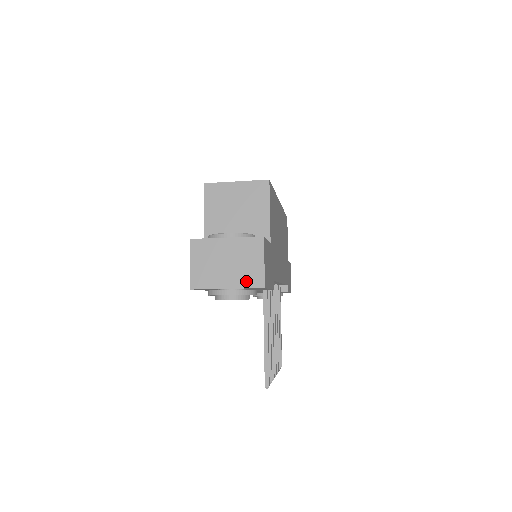
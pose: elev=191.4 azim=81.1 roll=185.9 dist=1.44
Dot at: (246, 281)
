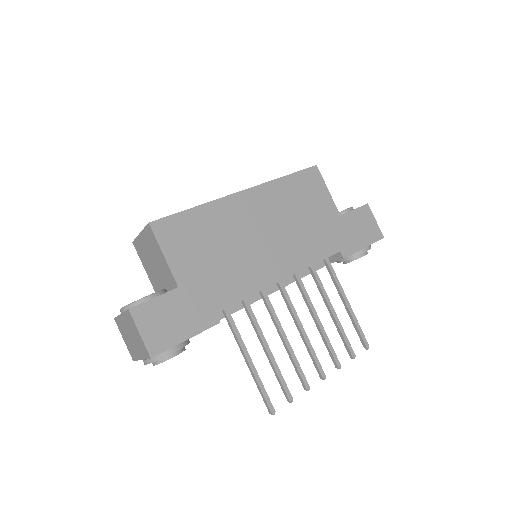
Dot at: (143, 353)
